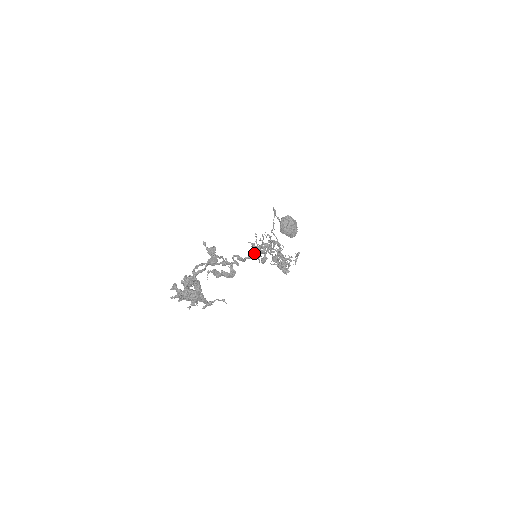
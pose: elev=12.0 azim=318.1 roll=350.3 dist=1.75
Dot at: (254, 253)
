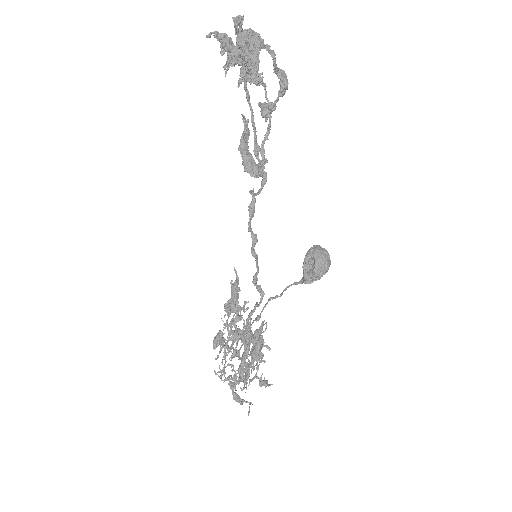
Dot at: (255, 252)
